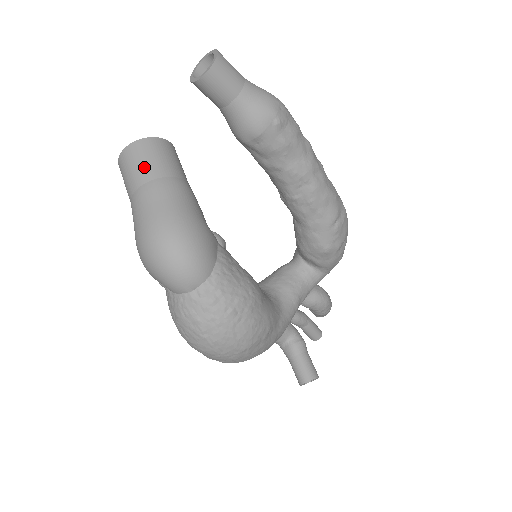
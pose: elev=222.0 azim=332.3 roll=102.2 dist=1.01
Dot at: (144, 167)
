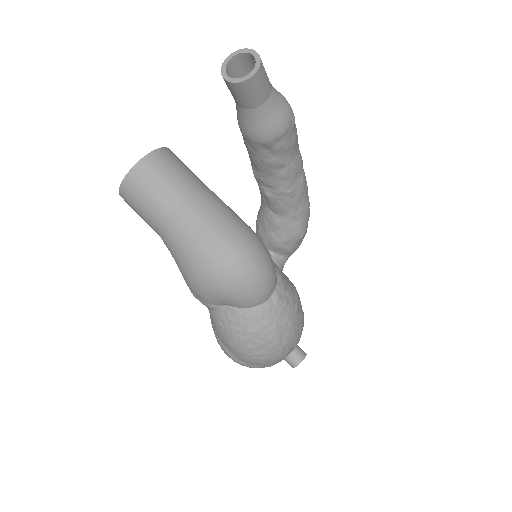
Dot at: (176, 181)
